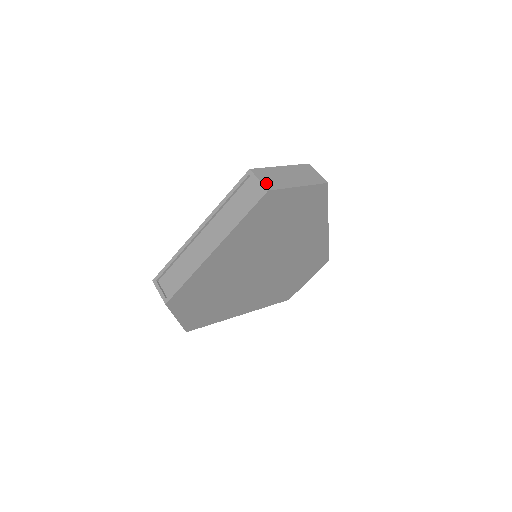
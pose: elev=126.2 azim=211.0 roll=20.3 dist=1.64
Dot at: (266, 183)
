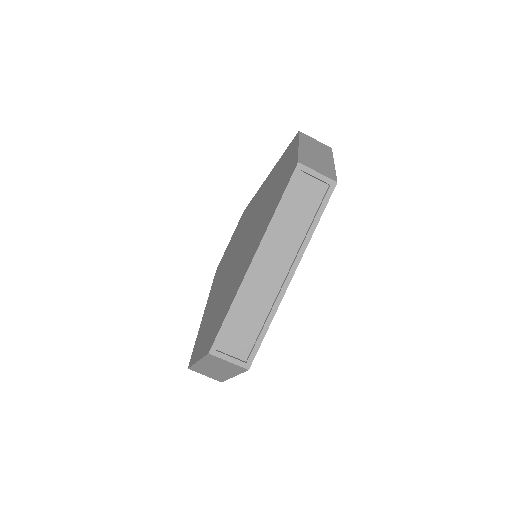
Dot at: (325, 174)
